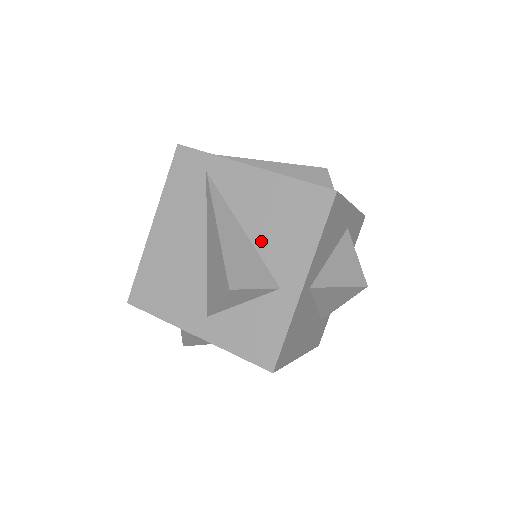
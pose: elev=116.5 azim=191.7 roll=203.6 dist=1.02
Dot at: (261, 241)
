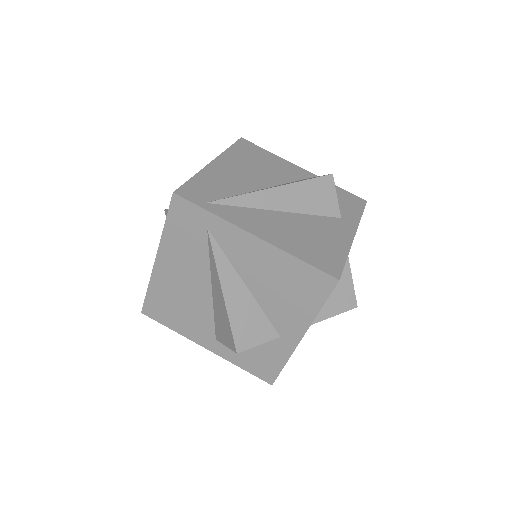
Dot at: (264, 300)
